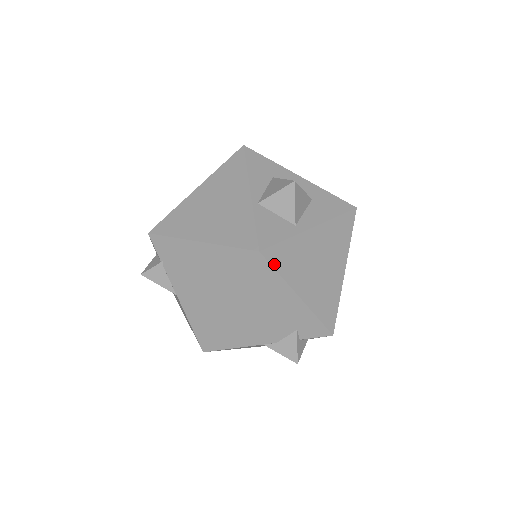
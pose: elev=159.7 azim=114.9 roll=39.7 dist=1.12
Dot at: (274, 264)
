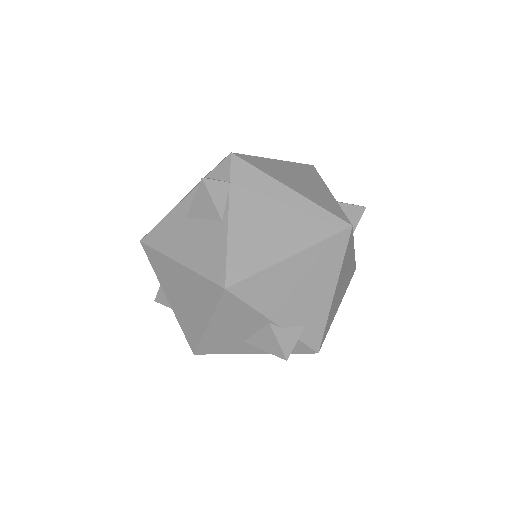
Dot at: (347, 247)
